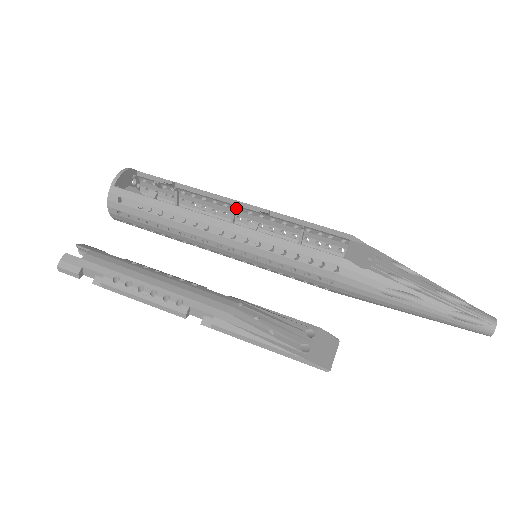
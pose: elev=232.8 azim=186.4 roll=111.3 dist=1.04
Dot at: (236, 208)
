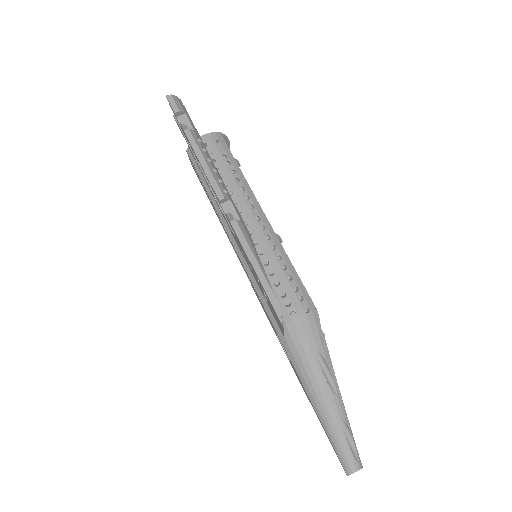
Dot at: occluded
